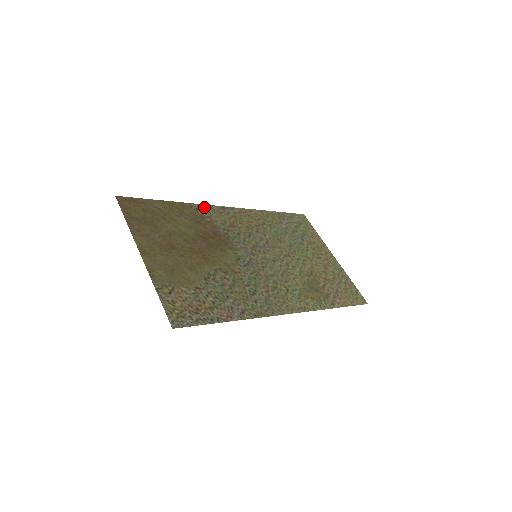
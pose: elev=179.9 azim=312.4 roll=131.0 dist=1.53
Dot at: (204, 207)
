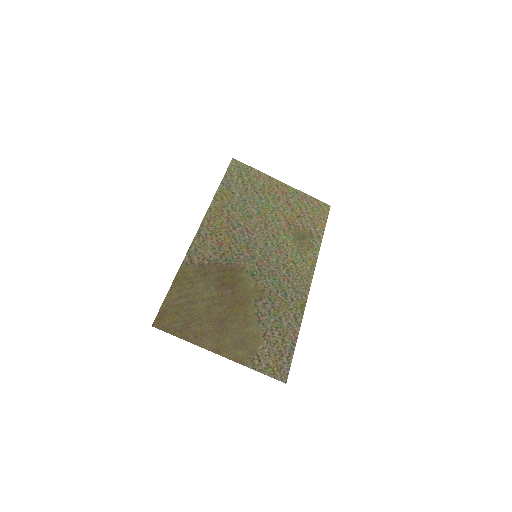
Dot at: (191, 252)
